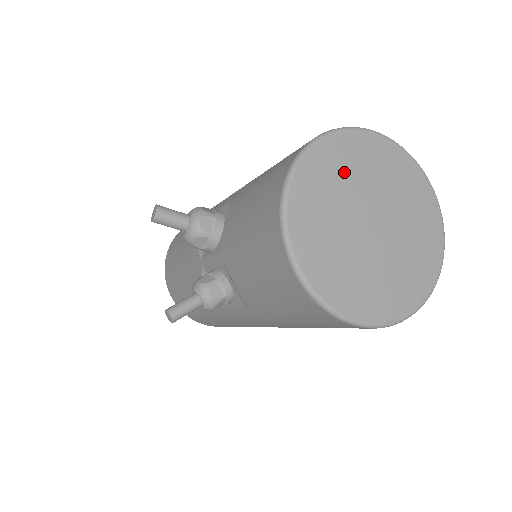
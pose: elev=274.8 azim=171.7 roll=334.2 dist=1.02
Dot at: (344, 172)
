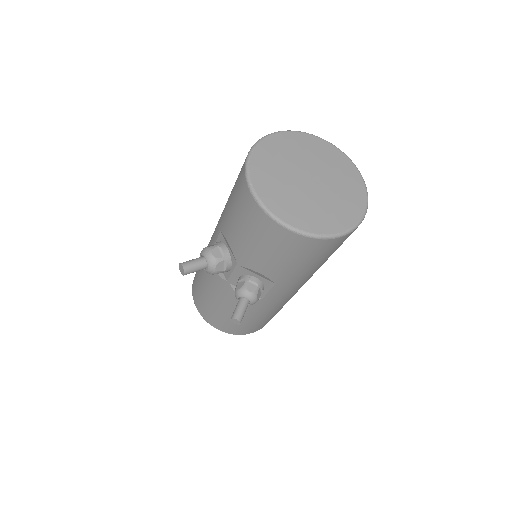
Dot at: (275, 164)
